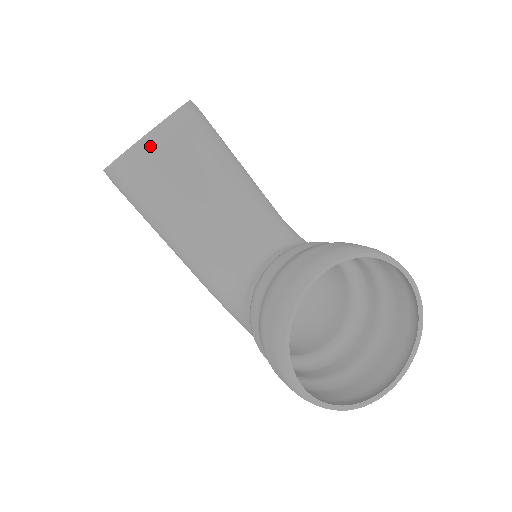
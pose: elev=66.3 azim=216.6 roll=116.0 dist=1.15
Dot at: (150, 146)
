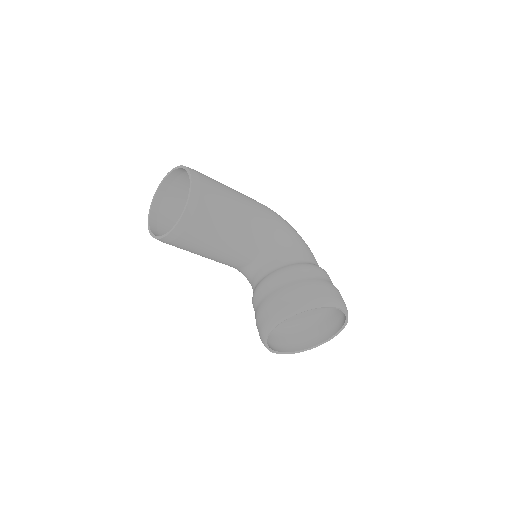
Dot at: (173, 238)
